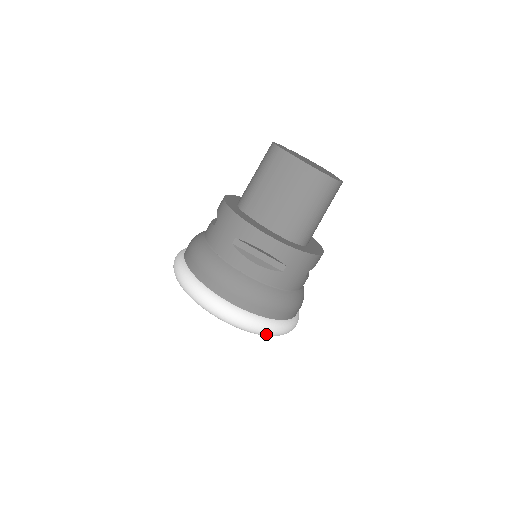
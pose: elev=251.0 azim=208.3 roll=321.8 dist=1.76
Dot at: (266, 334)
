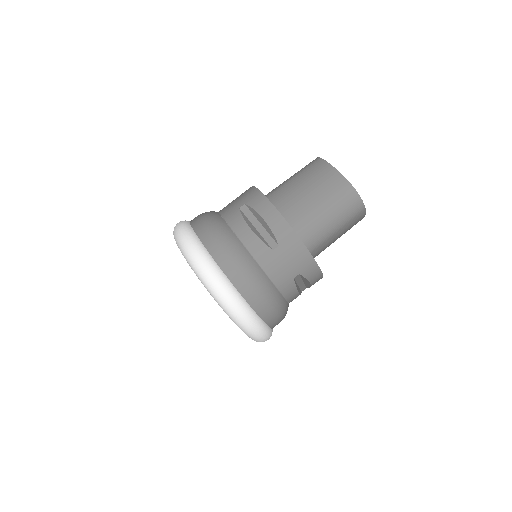
Dot at: (226, 305)
